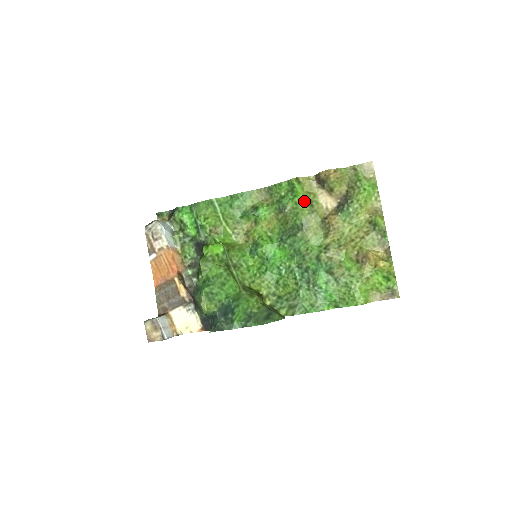
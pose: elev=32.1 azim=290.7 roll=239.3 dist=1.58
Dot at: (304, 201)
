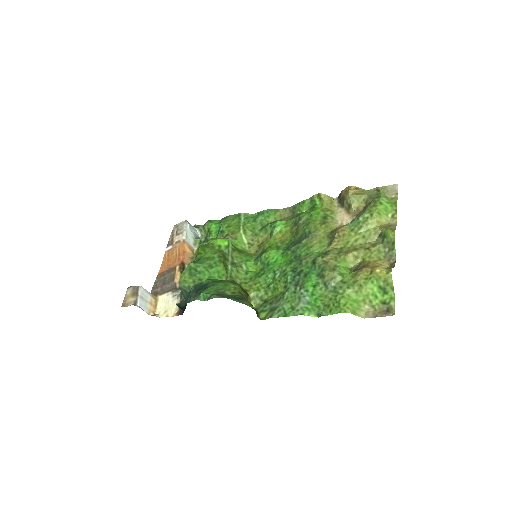
Dot at: (319, 214)
